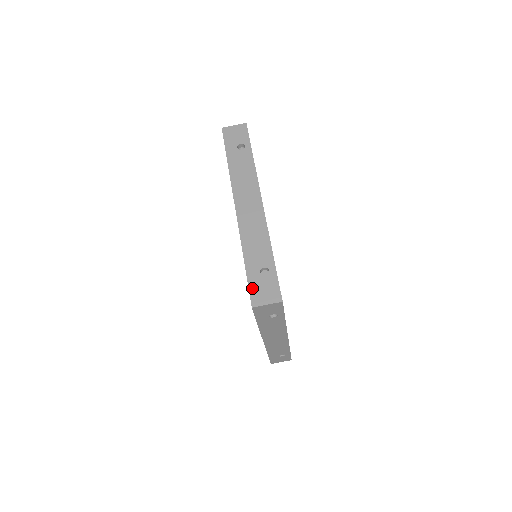
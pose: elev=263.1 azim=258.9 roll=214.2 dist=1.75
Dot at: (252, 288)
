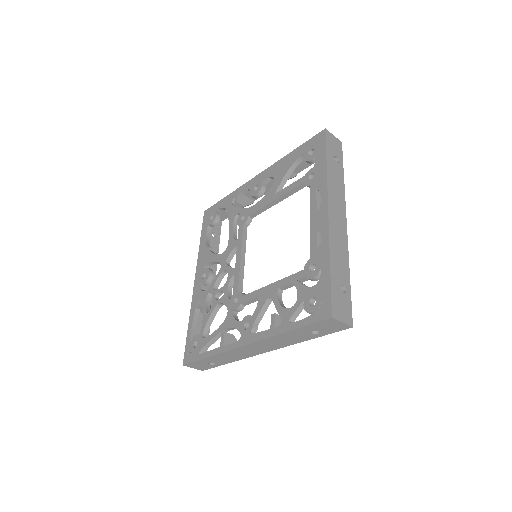
Dot at: (194, 363)
